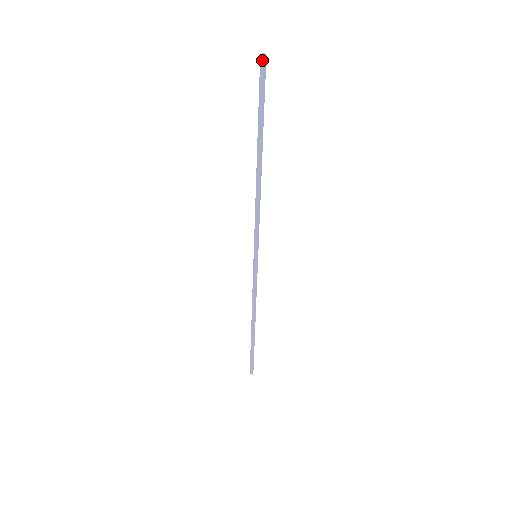
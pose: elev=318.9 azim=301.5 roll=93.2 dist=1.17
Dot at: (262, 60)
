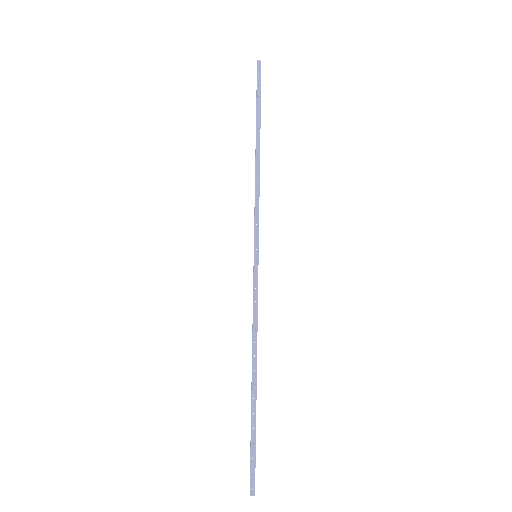
Dot at: (258, 65)
